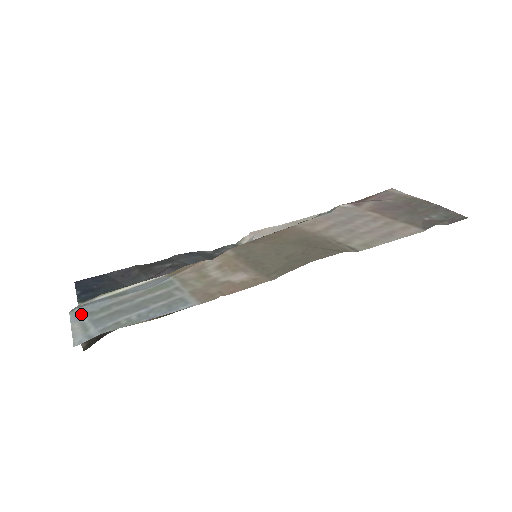
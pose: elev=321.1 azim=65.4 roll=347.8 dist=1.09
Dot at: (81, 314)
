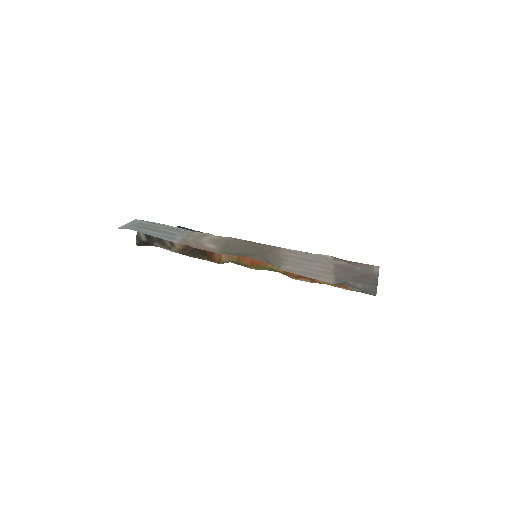
Dot at: (136, 222)
